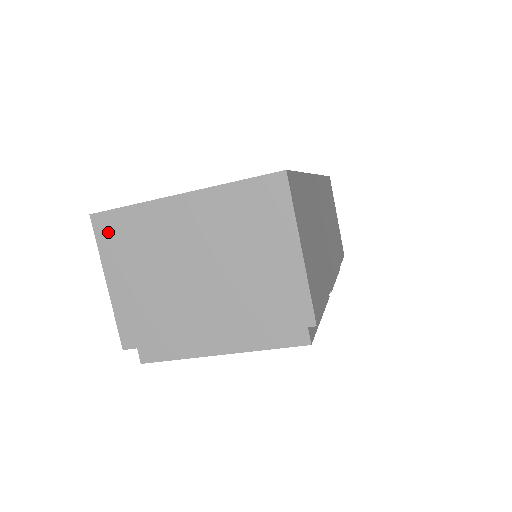
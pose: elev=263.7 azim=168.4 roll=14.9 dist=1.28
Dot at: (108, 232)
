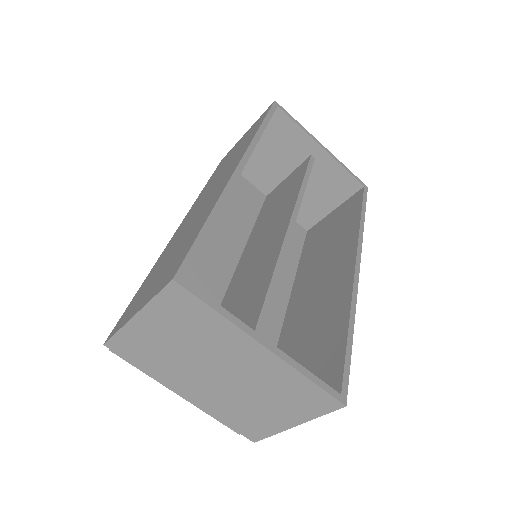
Dot at: (175, 302)
